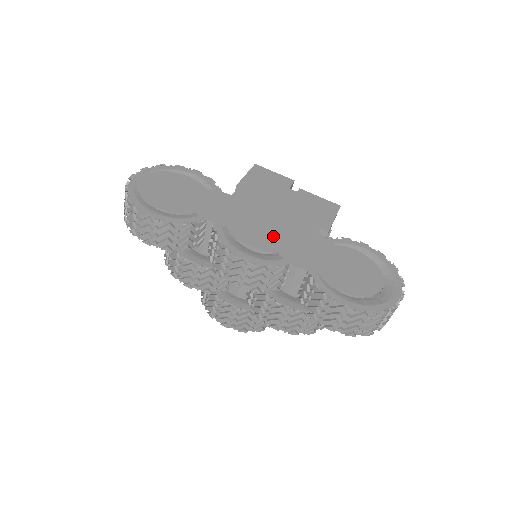
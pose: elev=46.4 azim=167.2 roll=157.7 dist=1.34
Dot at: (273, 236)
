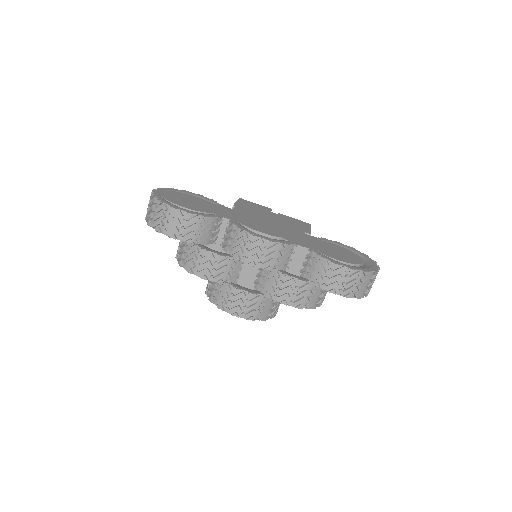
Dot at: (275, 231)
